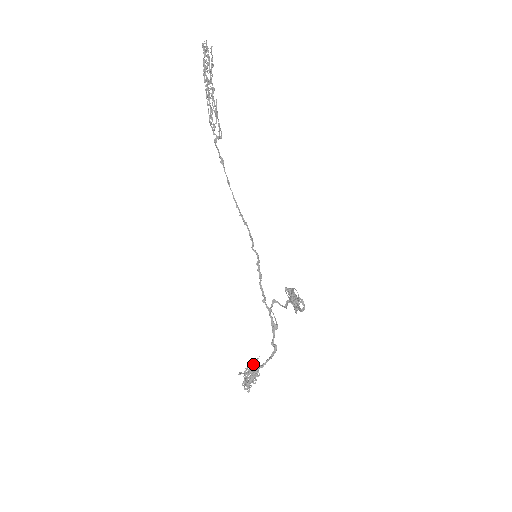
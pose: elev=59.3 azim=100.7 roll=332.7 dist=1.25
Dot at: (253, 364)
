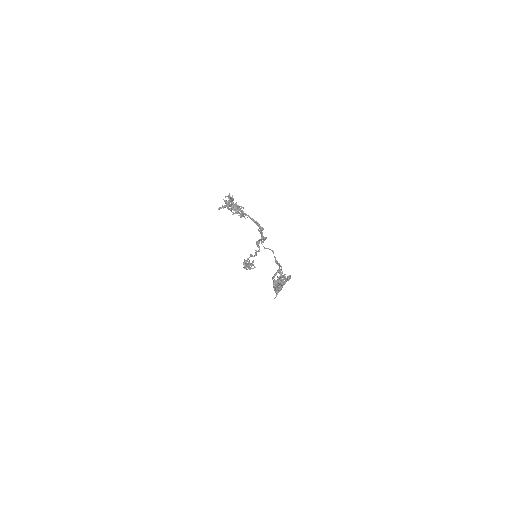
Dot at: occluded
